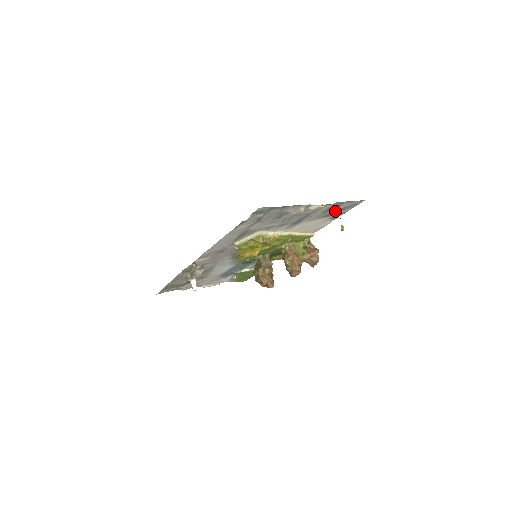
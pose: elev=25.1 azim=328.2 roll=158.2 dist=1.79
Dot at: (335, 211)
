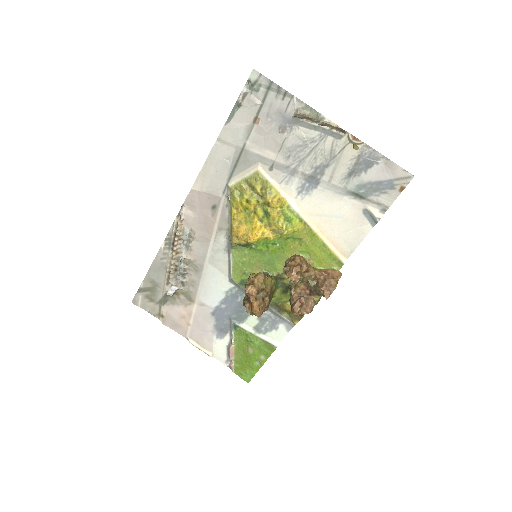
Dot at: (368, 185)
